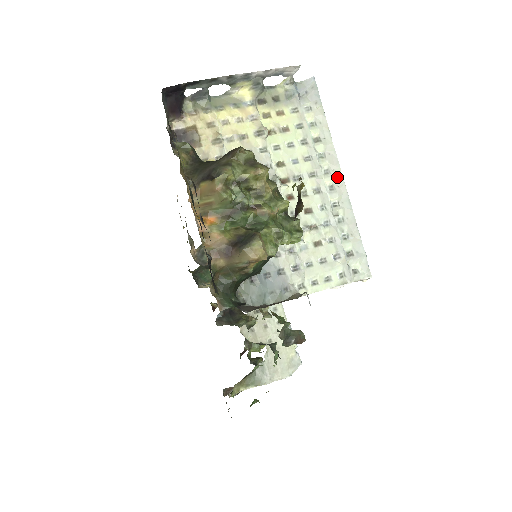
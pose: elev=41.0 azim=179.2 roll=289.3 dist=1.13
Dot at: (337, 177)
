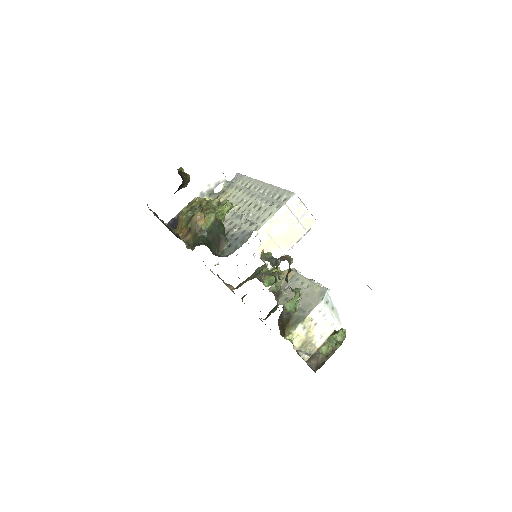
Dot at: (260, 184)
